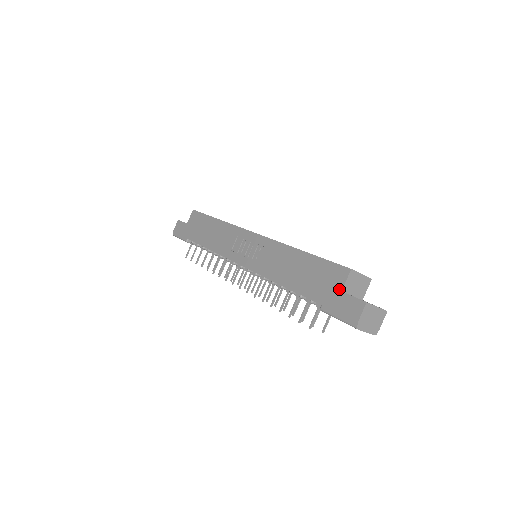
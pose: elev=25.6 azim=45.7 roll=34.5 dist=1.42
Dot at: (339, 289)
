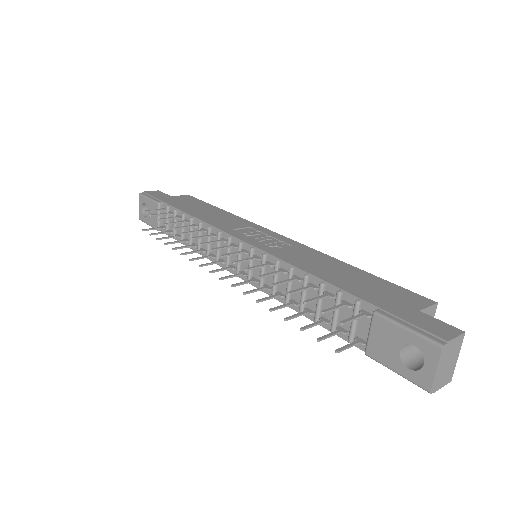
Dot at: (416, 307)
